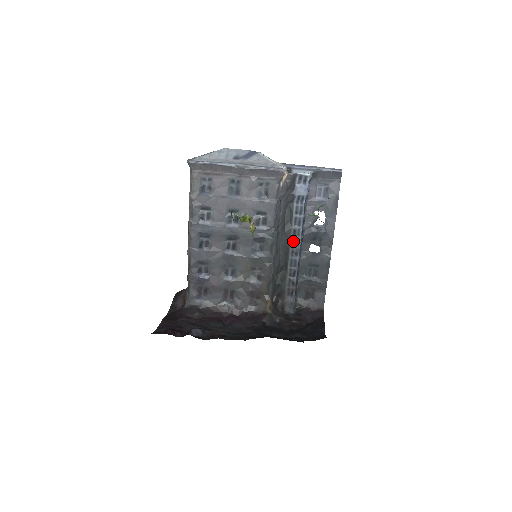
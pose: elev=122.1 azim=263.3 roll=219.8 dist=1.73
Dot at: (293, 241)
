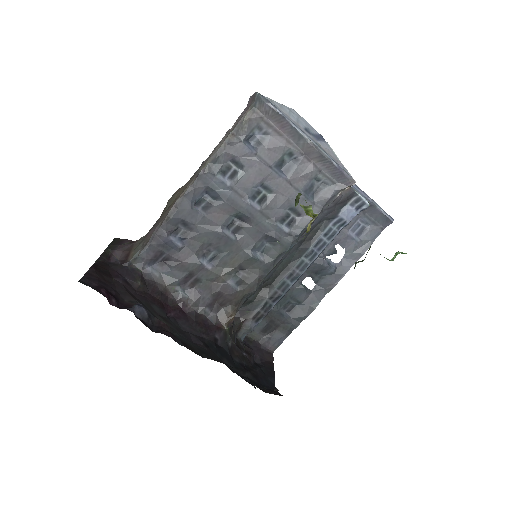
Dot at: (300, 263)
